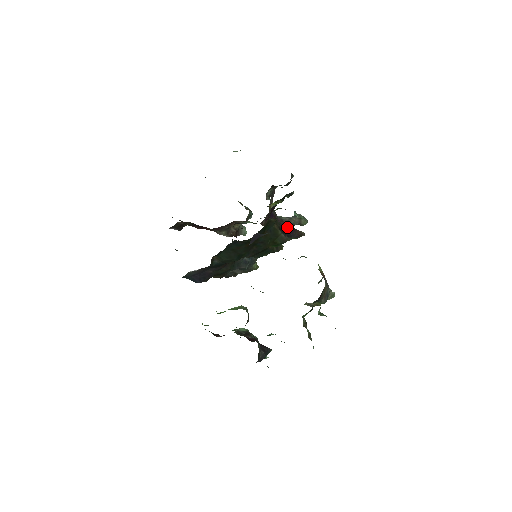
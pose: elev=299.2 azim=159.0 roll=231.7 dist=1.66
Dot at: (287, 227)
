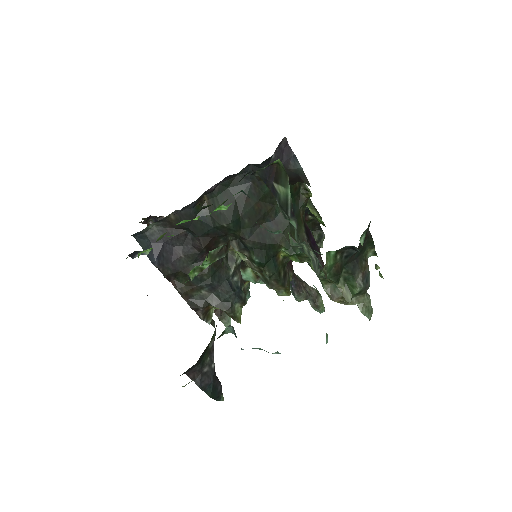
Dot at: (312, 237)
